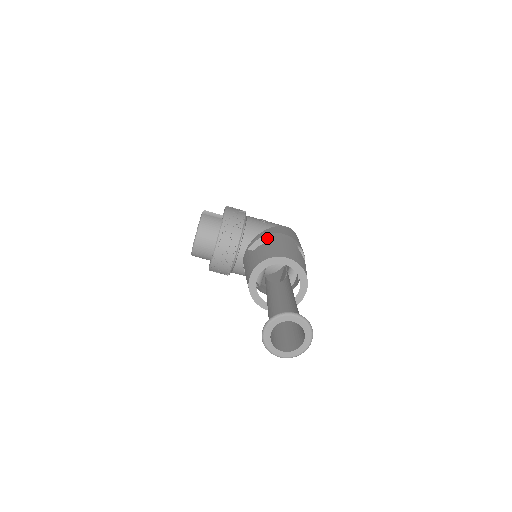
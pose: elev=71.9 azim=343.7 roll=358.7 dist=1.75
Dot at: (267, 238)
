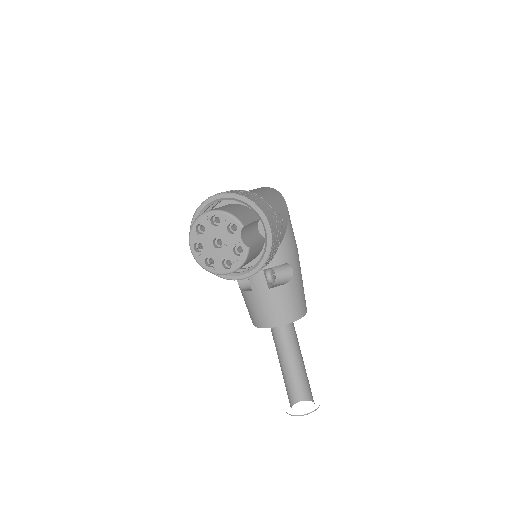
Dot at: (287, 264)
